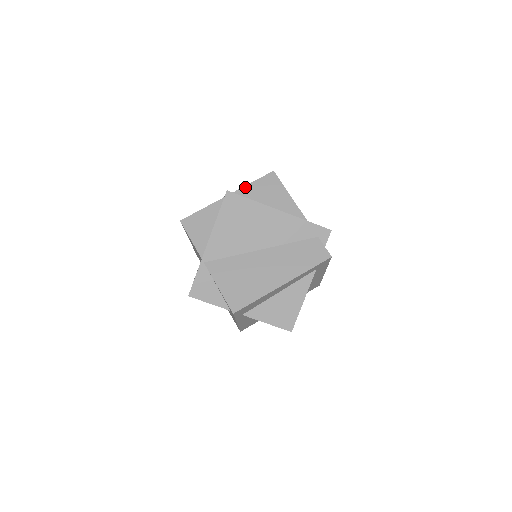
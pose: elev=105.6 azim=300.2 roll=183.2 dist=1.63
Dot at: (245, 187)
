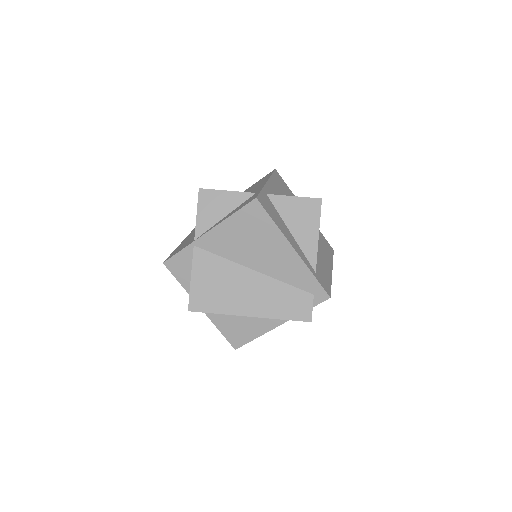
Dot at: (283, 196)
